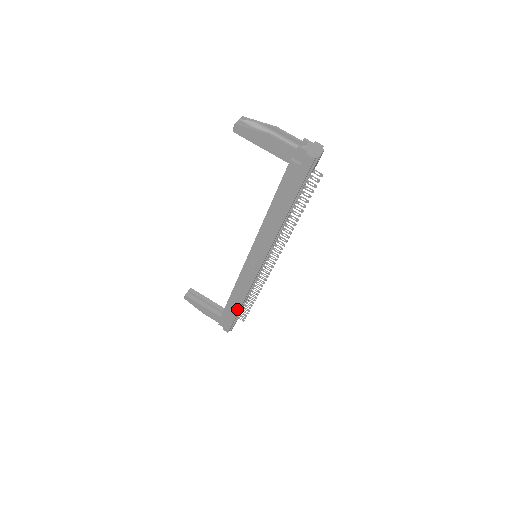
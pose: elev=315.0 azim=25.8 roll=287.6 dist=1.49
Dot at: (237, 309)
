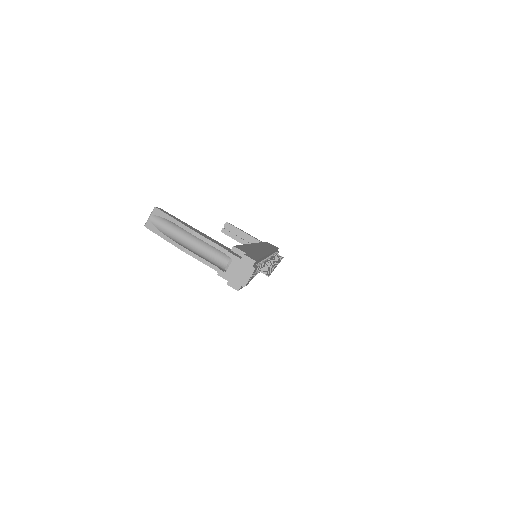
Dot at: occluded
